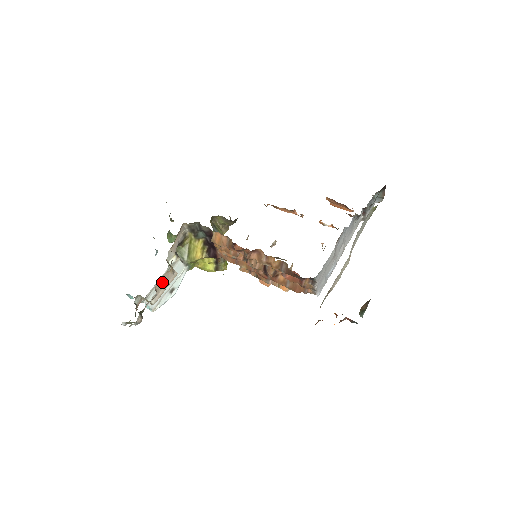
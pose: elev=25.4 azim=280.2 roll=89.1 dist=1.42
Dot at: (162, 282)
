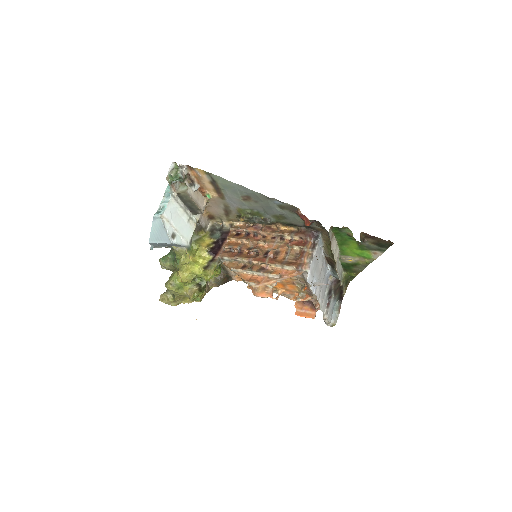
Dot at: (199, 197)
